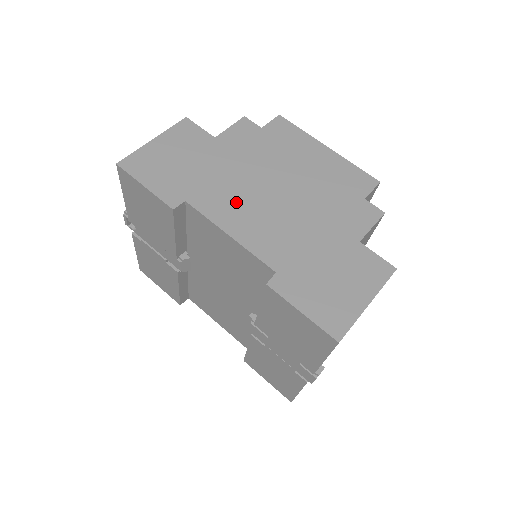
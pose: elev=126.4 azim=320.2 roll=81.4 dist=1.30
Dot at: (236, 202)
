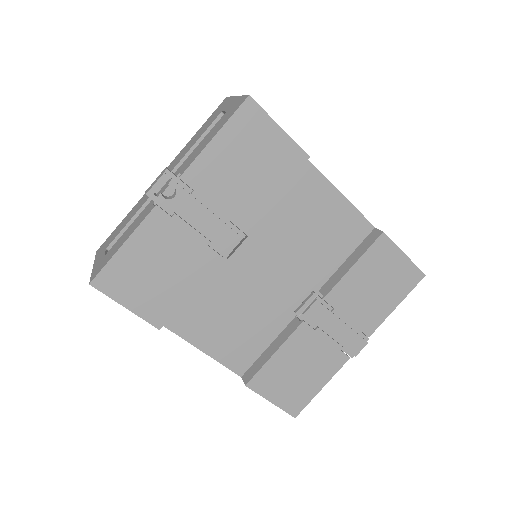
Dot at: occluded
